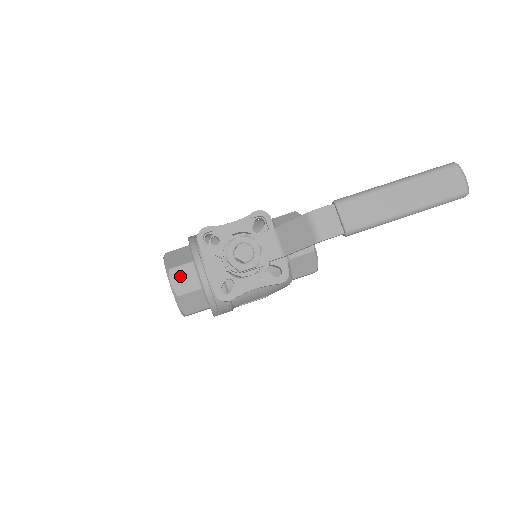
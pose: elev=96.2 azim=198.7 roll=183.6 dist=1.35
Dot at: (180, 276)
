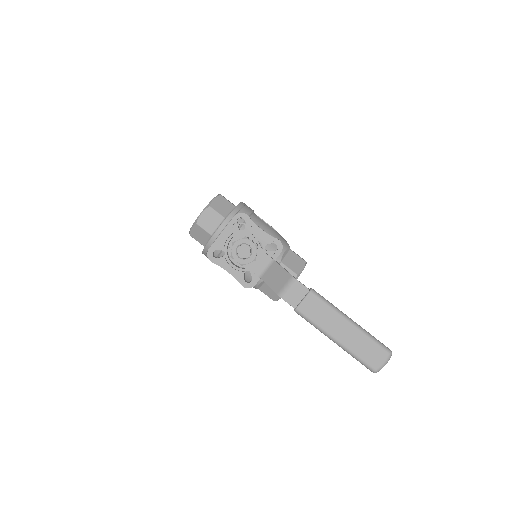
Dot at: (210, 216)
